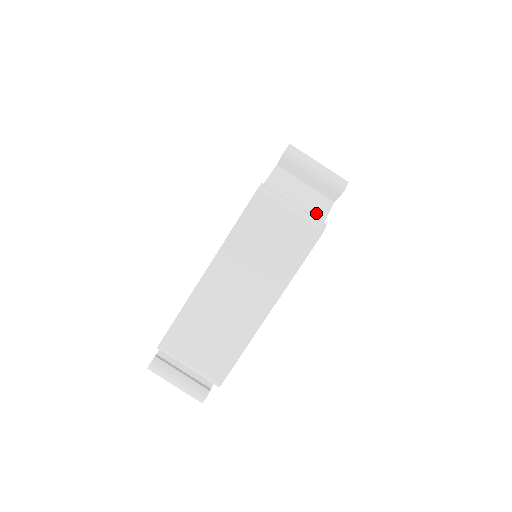
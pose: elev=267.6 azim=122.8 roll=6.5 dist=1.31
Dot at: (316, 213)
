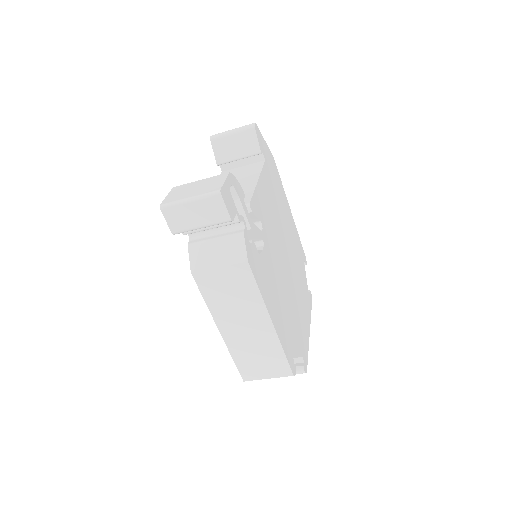
Dot at: occluded
